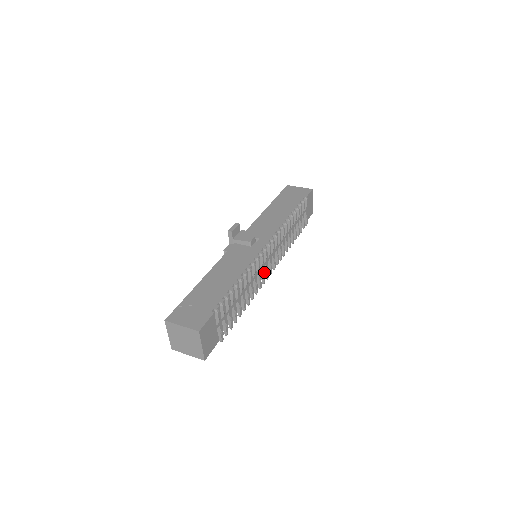
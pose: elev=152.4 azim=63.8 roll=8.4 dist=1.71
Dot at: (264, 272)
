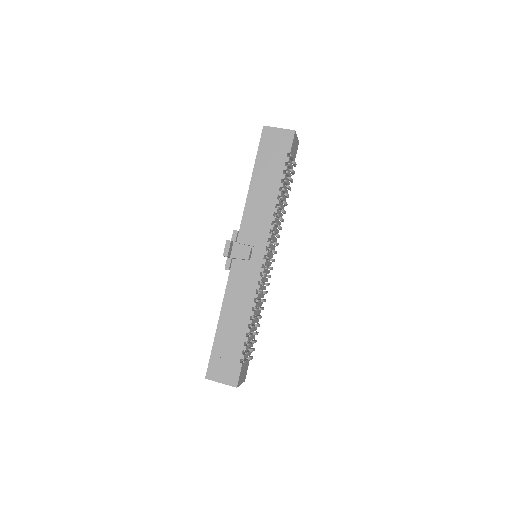
Dot at: (268, 270)
